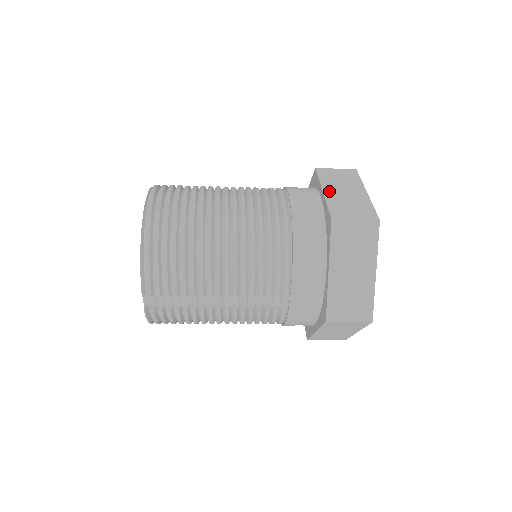
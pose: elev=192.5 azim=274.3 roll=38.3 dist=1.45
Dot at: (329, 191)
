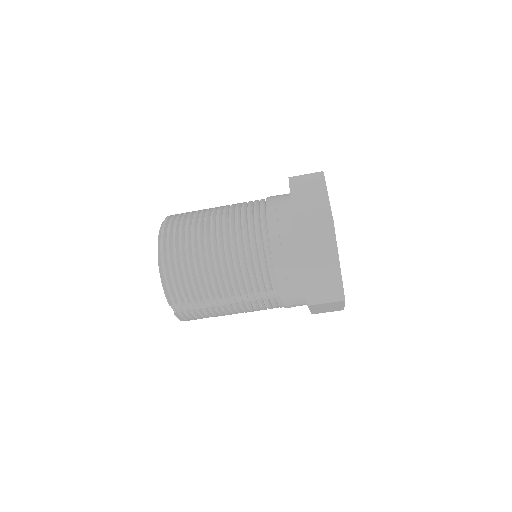
Dot at: (296, 200)
